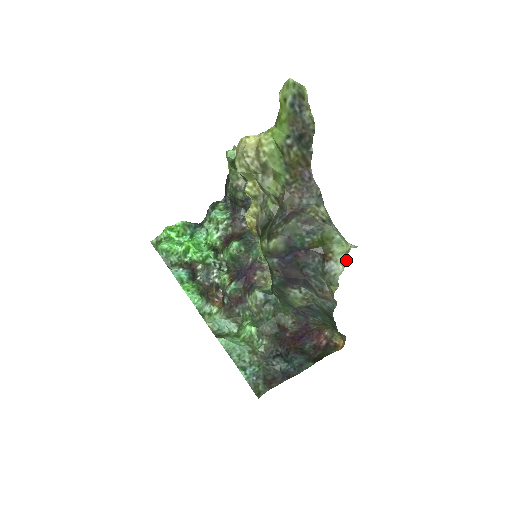
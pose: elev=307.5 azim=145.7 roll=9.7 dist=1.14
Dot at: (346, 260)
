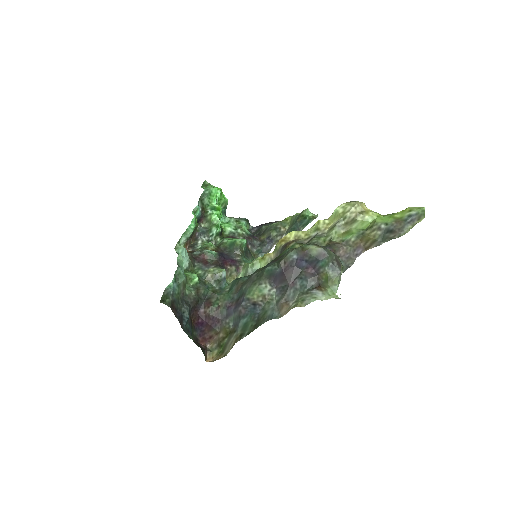
Dot at: (335, 296)
